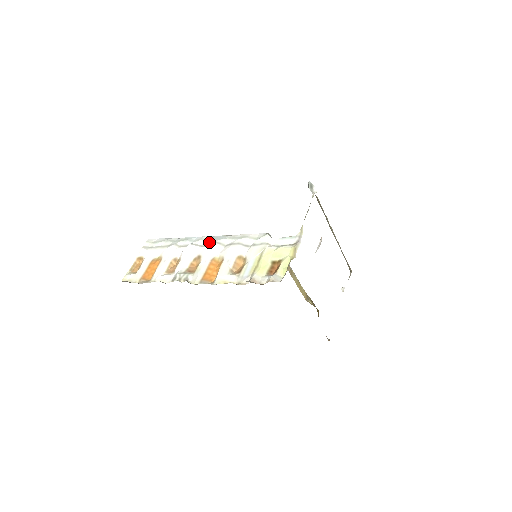
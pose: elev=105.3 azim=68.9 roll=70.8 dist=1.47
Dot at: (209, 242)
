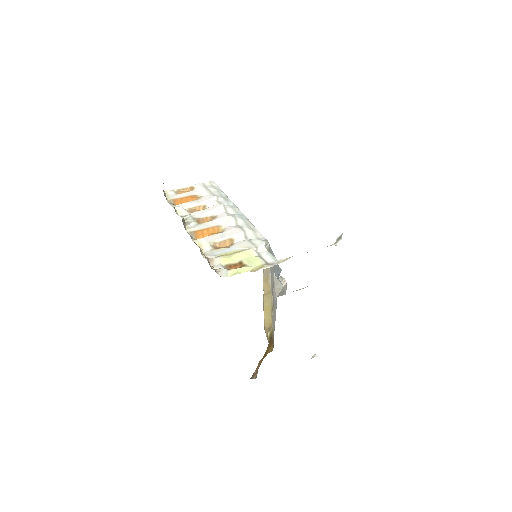
Dot at: (233, 214)
